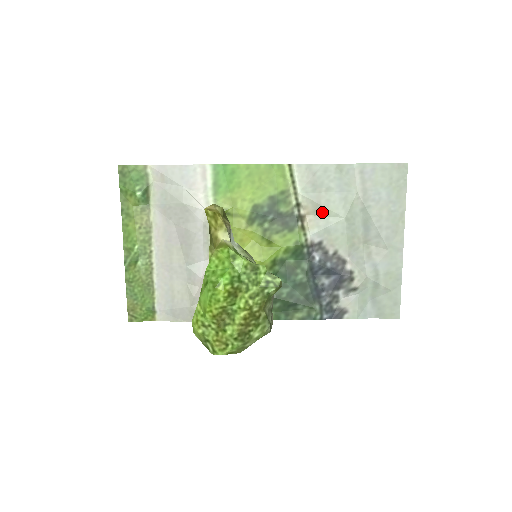
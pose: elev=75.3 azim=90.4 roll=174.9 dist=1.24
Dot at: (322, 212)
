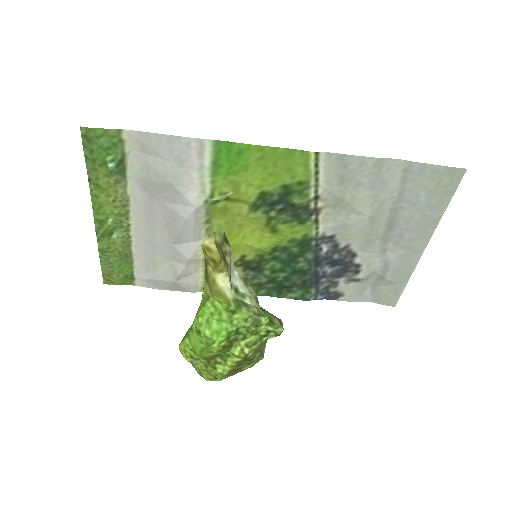
Dot at: (343, 207)
